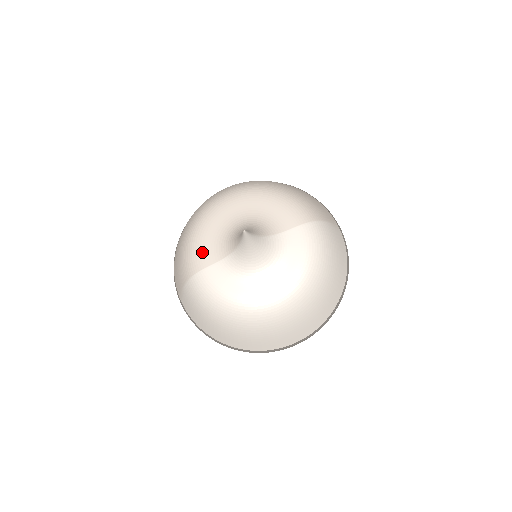
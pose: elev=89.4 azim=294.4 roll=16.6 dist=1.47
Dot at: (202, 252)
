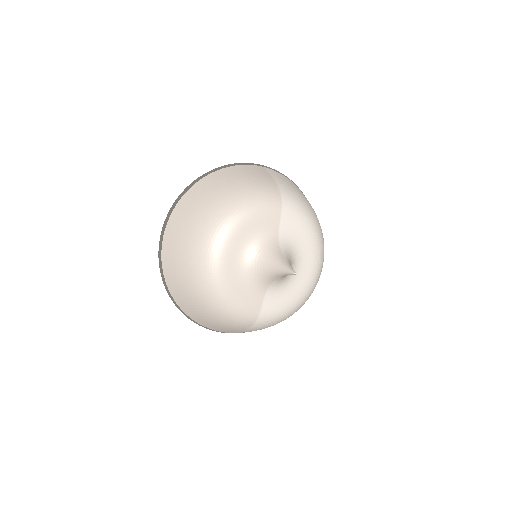
Dot at: (247, 306)
